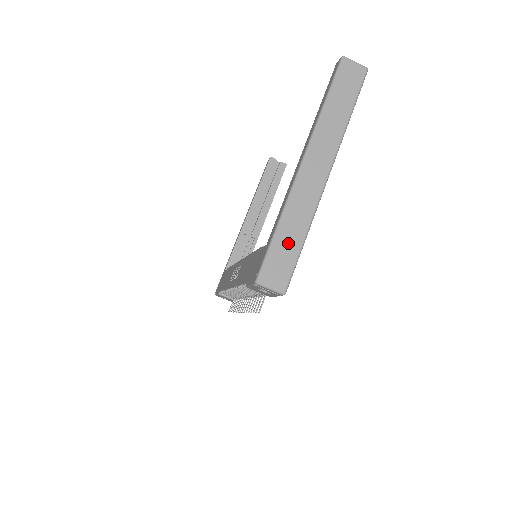
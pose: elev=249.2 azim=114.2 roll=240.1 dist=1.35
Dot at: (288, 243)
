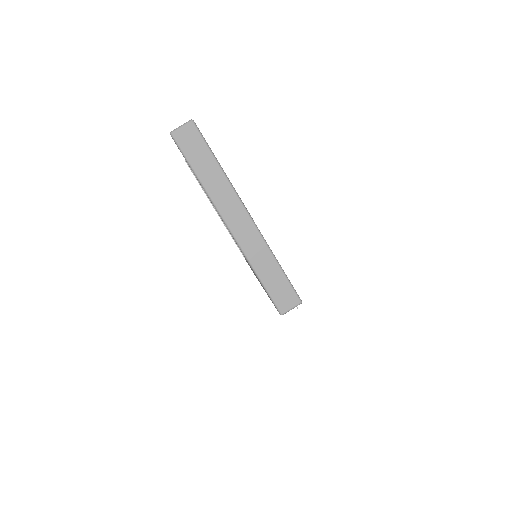
Dot at: (273, 277)
